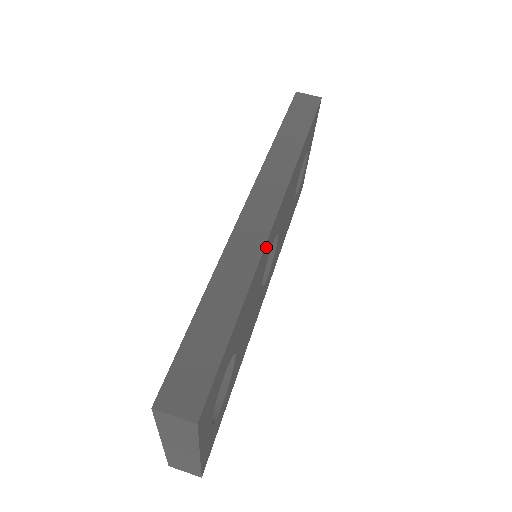
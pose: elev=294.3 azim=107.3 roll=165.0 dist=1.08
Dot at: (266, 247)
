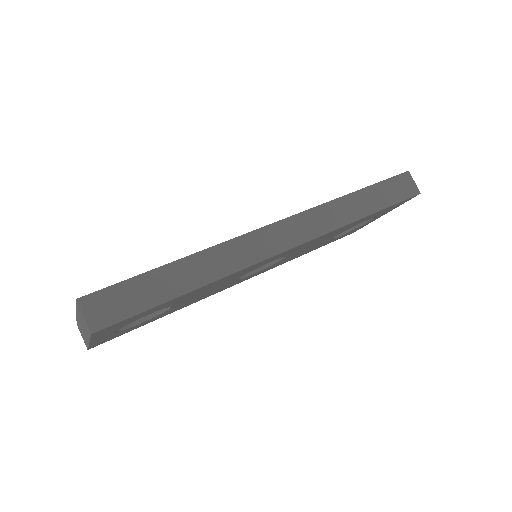
Dot at: (254, 265)
